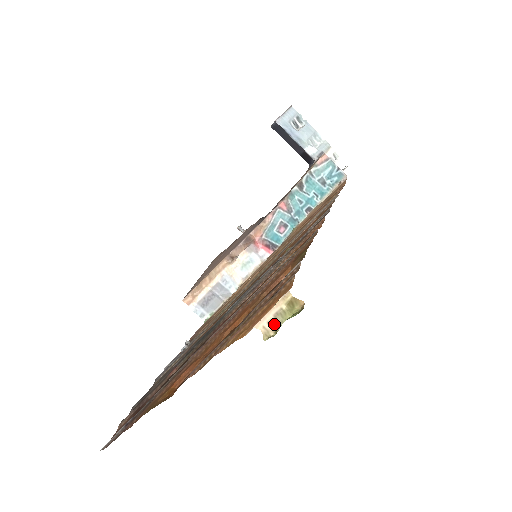
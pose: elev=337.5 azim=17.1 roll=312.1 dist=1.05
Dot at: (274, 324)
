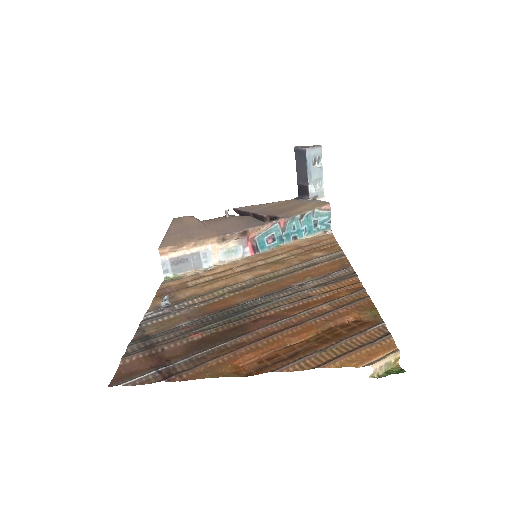
Dot at: (381, 369)
